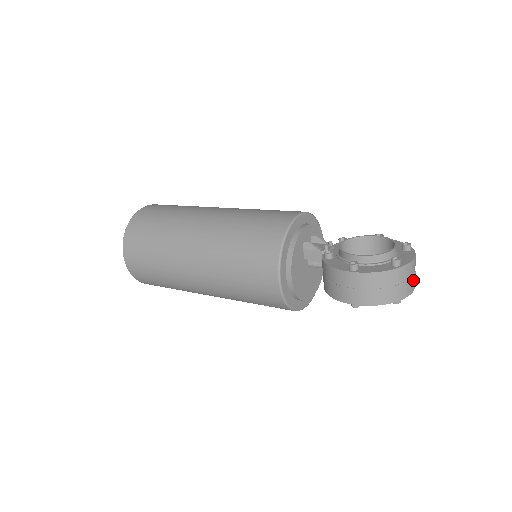
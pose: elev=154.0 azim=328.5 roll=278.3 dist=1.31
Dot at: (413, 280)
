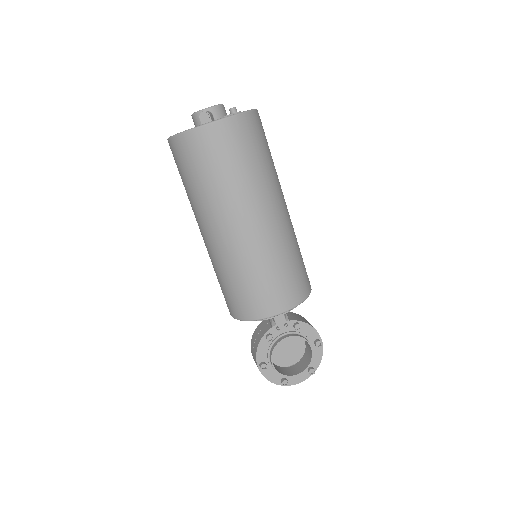
Dot at: occluded
